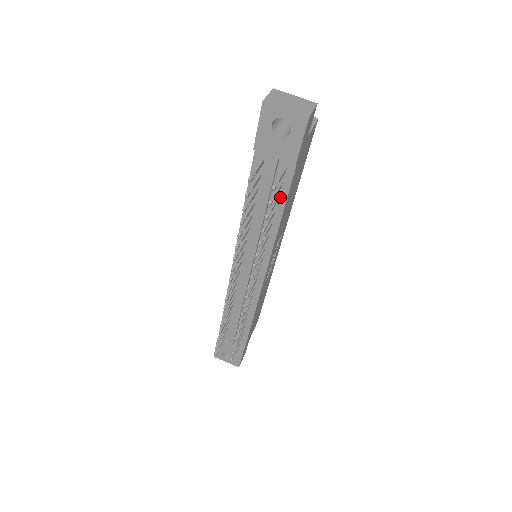
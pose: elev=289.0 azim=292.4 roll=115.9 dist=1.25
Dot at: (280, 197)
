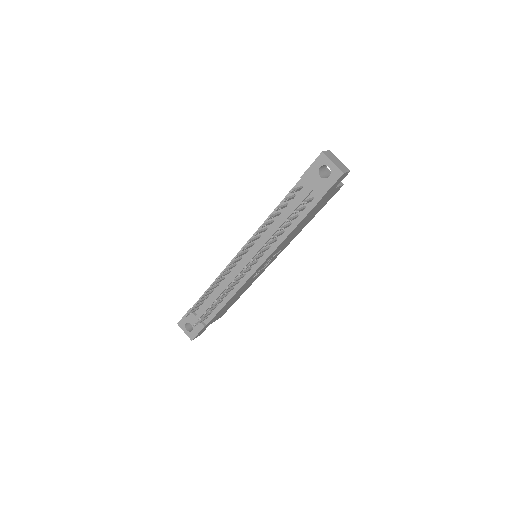
Dot at: (299, 216)
